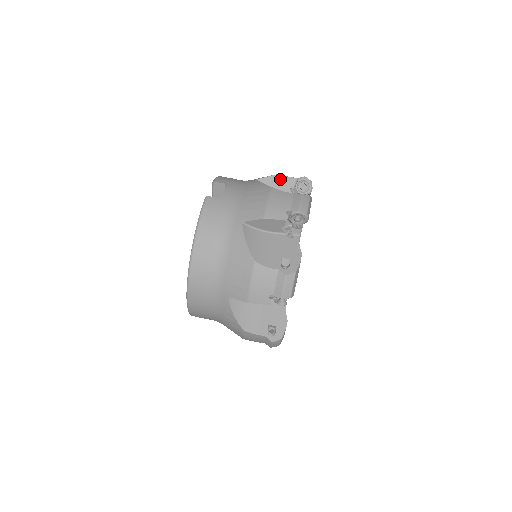
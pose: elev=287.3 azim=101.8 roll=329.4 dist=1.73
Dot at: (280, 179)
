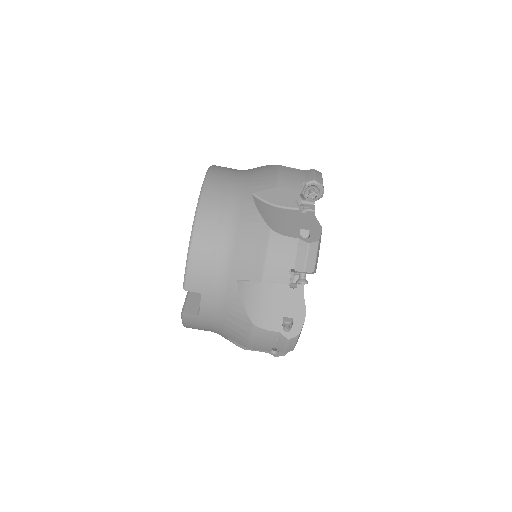
Dot at: occluded
